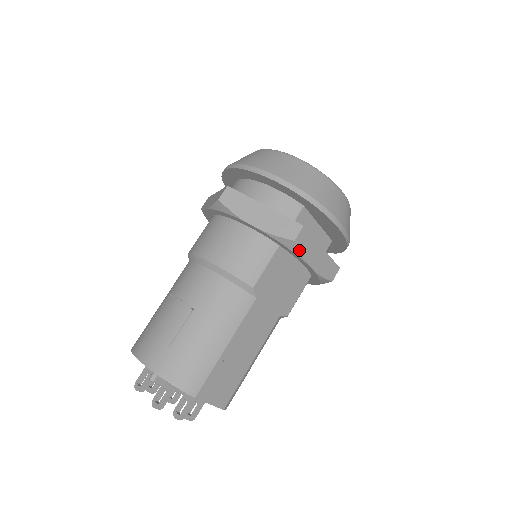
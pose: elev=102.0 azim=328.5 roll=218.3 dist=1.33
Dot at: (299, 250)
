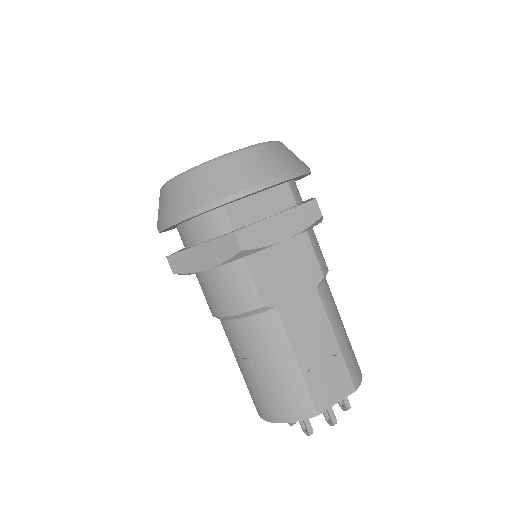
Dot at: (255, 248)
